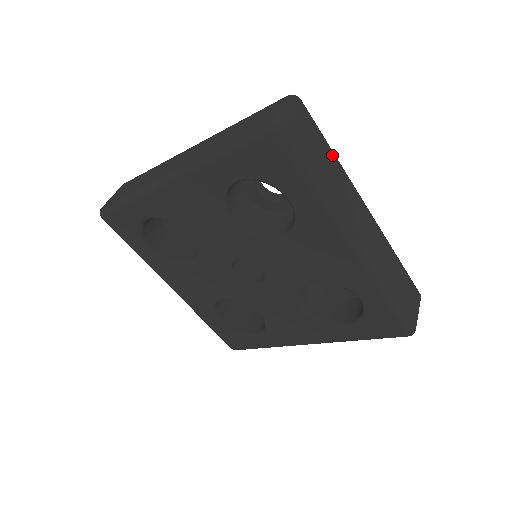
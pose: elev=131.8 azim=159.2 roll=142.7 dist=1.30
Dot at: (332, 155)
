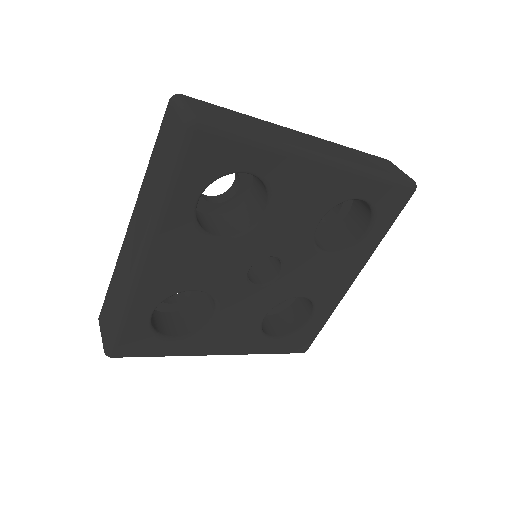
Dot at: (241, 115)
